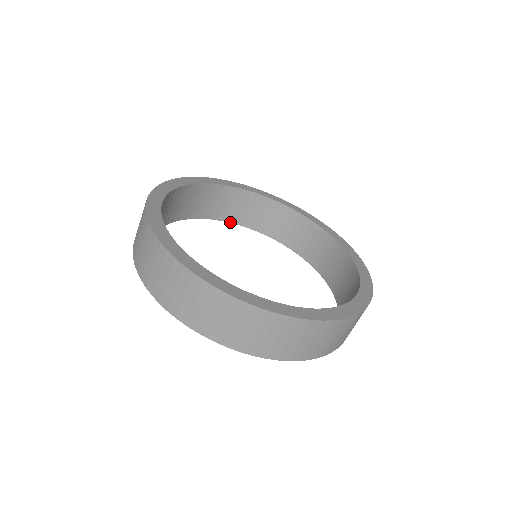
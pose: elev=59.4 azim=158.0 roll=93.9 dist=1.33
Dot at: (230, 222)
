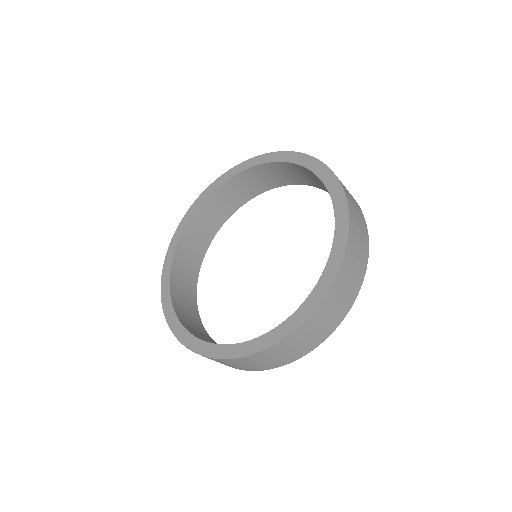
Dot at: occluded
